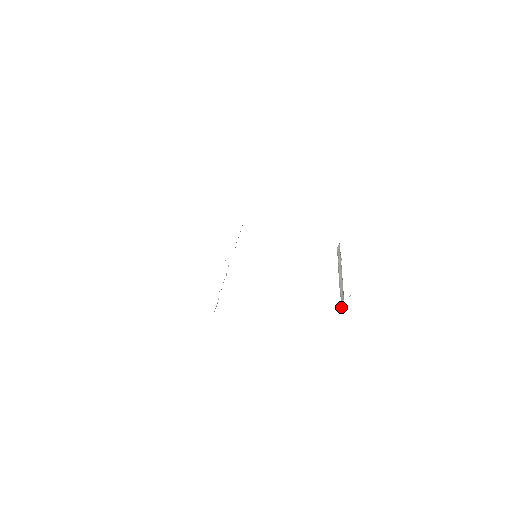
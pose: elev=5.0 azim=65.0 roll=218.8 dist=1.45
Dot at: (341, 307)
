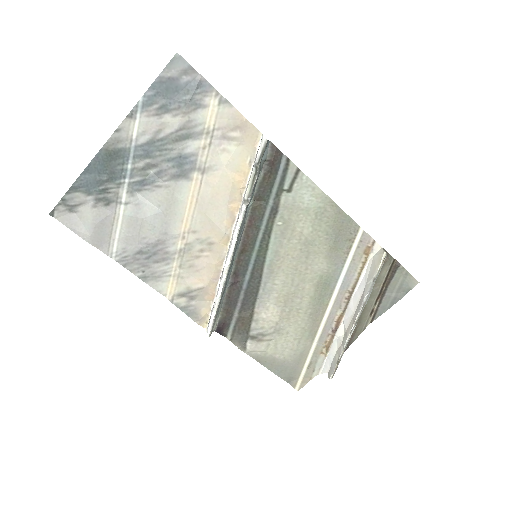
Dot at: (379, 259)
